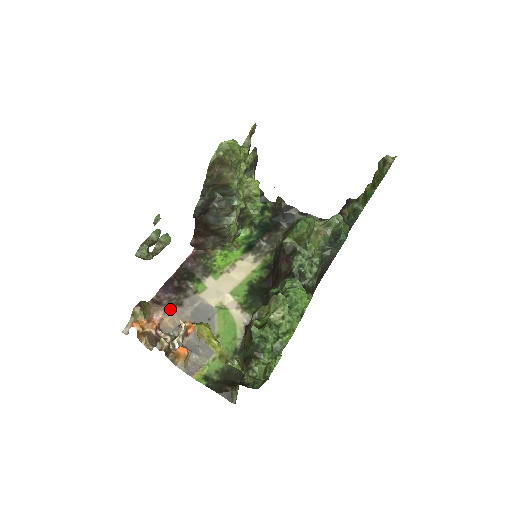
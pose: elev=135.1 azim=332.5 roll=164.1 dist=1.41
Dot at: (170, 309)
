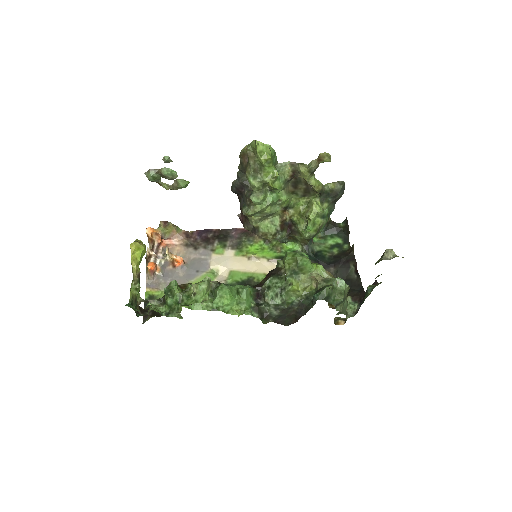
Dot at: (187, 245)
